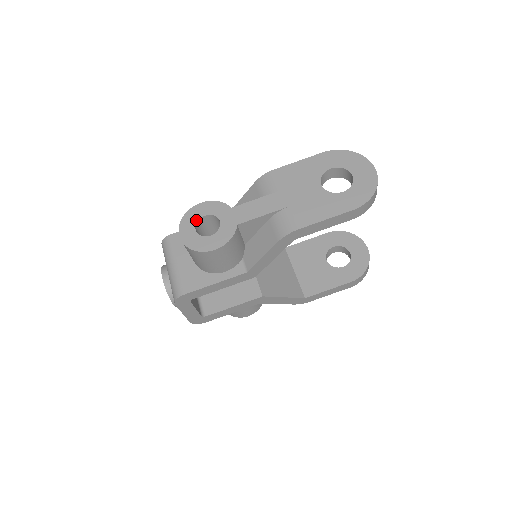
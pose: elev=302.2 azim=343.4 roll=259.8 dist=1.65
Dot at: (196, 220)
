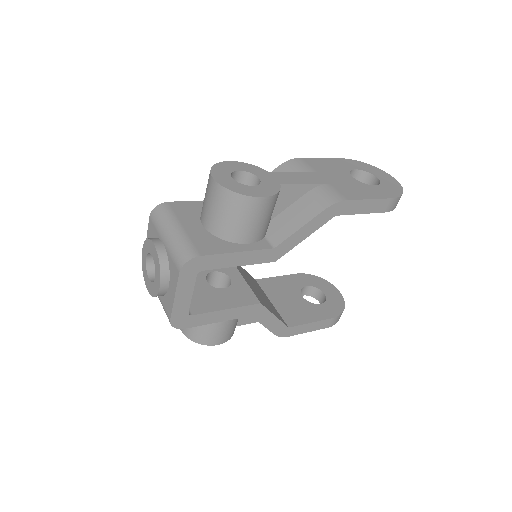
Dot at: (230, 171)
